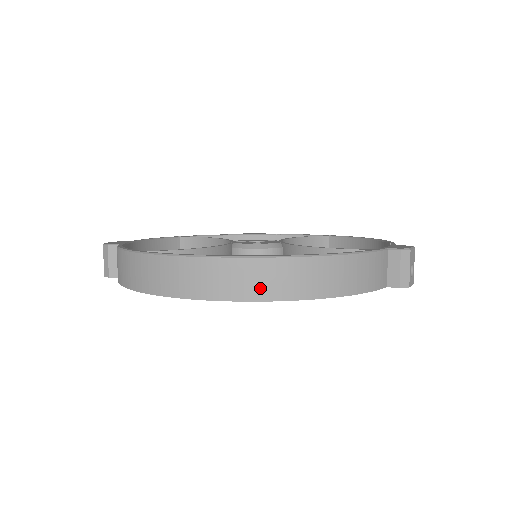
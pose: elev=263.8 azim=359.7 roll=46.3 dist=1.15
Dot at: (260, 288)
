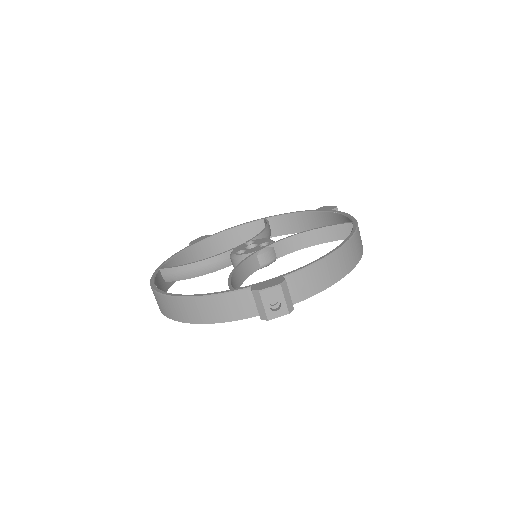
Dot at: (166, 311)
